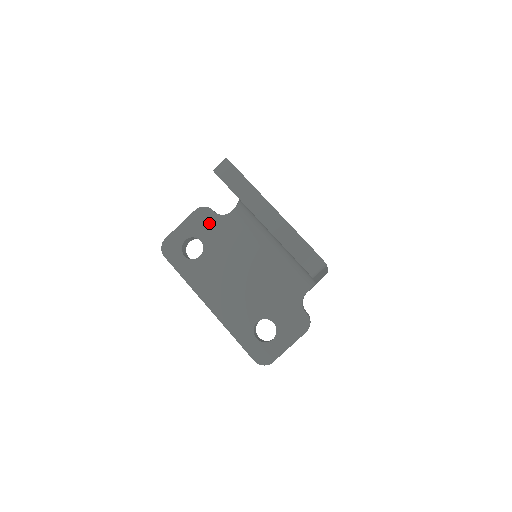
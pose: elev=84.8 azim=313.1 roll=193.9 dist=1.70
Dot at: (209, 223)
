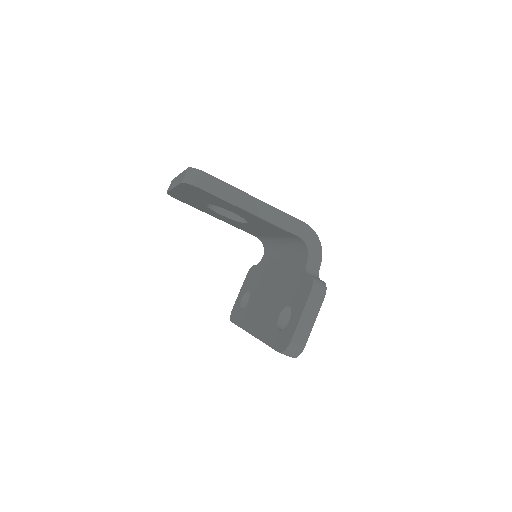
Dot at: (253, 275)
